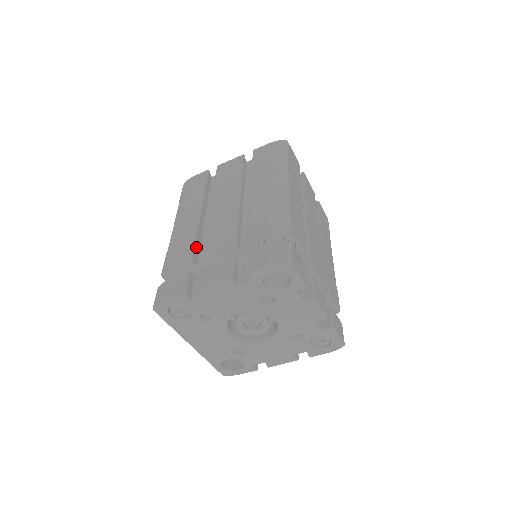
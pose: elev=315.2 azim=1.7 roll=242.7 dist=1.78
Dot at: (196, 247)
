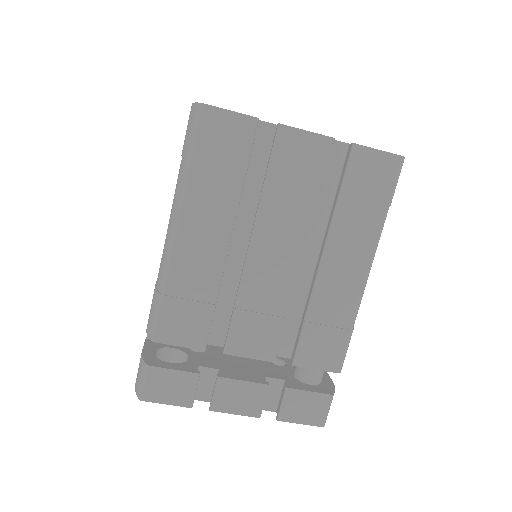
Dot at: occluded
